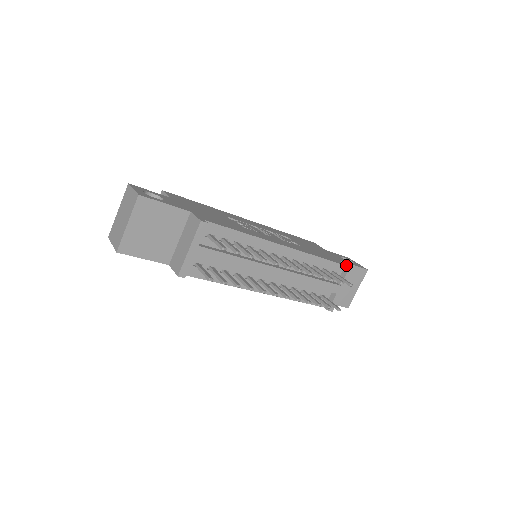
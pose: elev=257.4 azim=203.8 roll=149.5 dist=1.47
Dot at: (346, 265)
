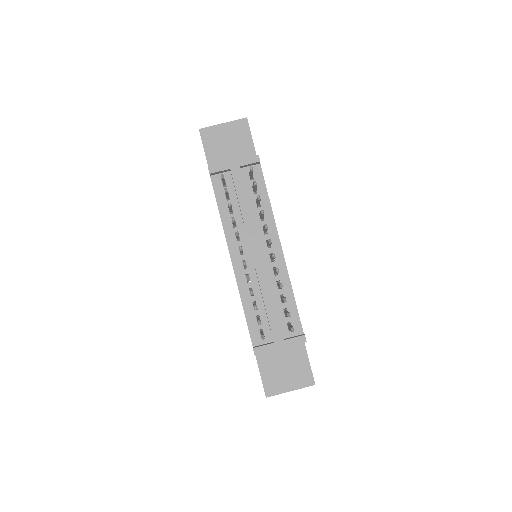
Dot at: occluded
